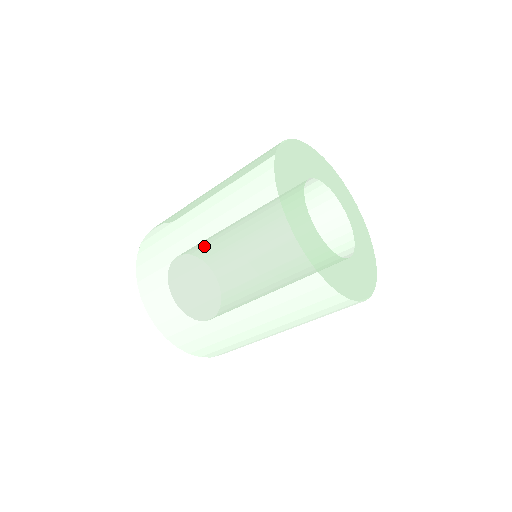
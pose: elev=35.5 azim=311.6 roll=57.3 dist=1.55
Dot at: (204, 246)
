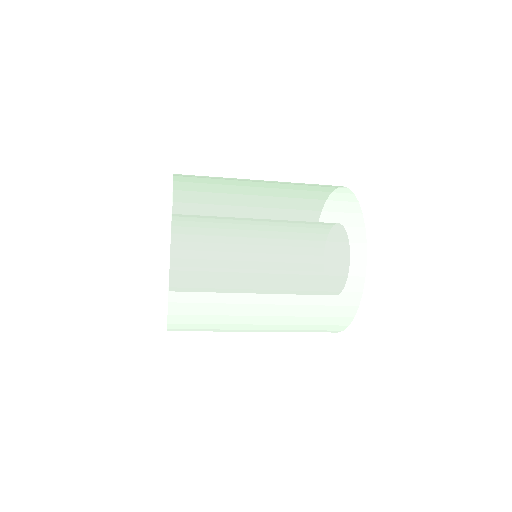
Dot at: (267, 326)
